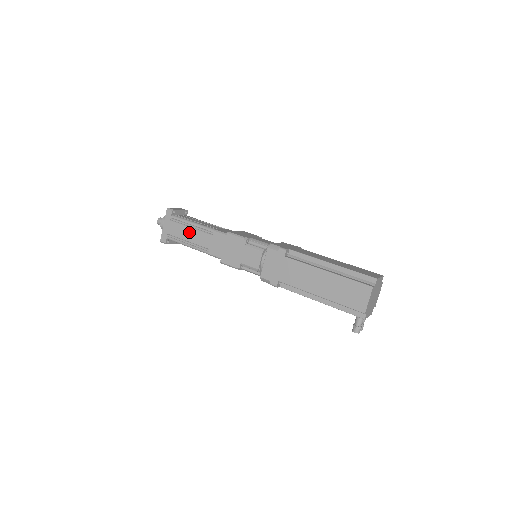
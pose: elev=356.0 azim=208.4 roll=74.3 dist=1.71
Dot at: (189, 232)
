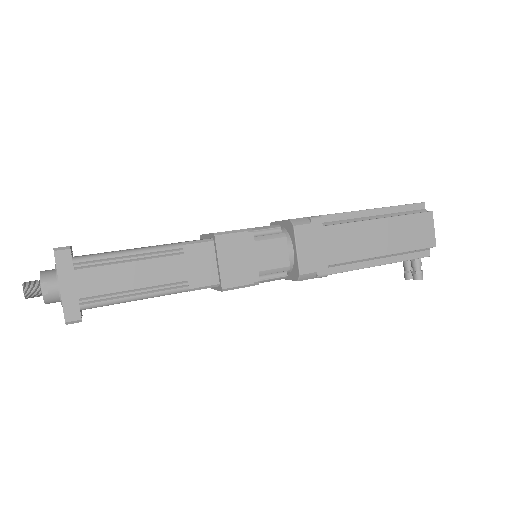
Dot at: (131, 271)
